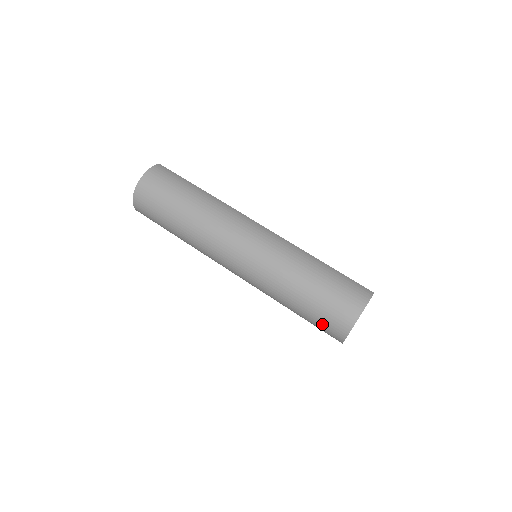
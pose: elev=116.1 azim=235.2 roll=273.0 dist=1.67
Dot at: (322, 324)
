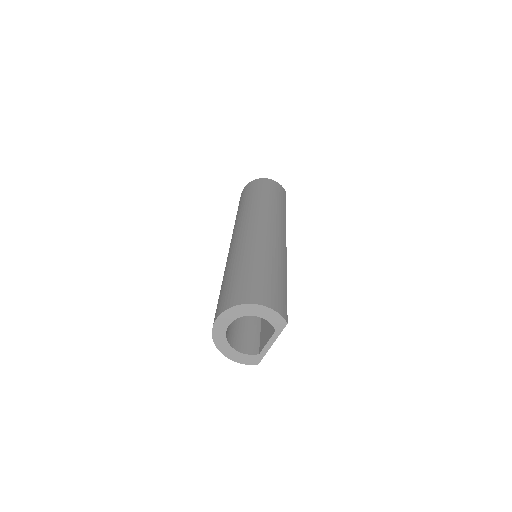
Dot at: (224, 295)
